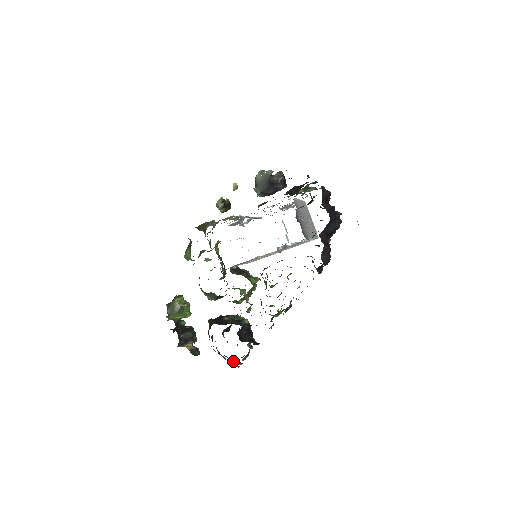
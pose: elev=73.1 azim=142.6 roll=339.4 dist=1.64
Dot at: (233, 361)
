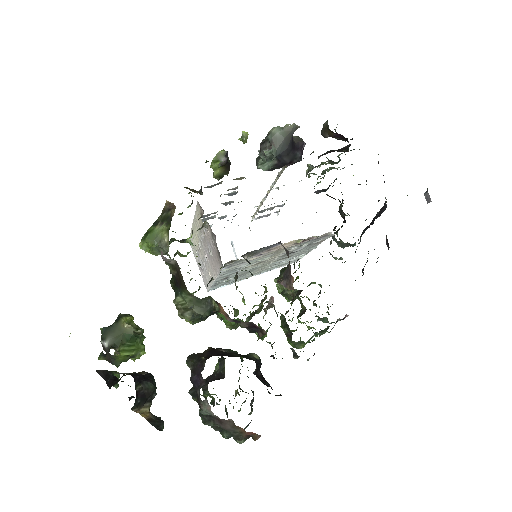
Dot at: (227, 436)
